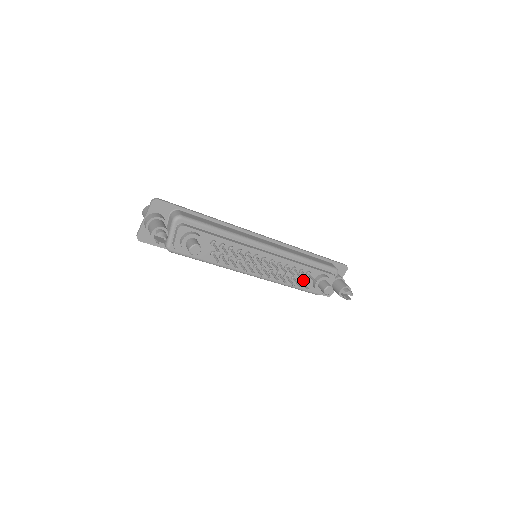
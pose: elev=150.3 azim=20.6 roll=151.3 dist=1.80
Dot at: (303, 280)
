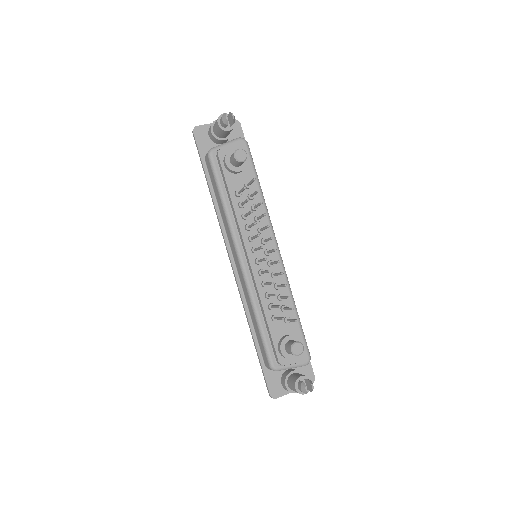
Dot at: (277, 322)
